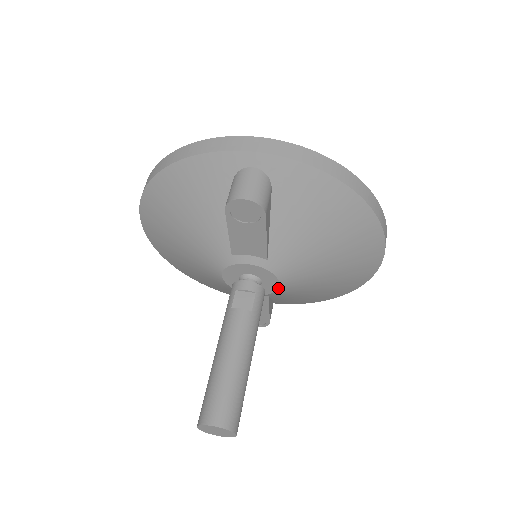
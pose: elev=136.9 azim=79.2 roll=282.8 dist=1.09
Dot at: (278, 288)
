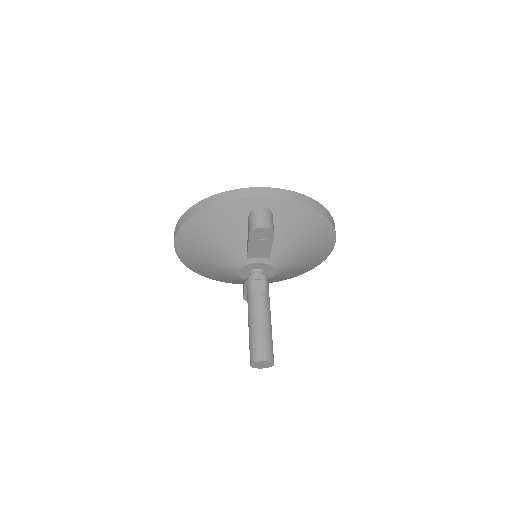
Dot at: (274, 275)
